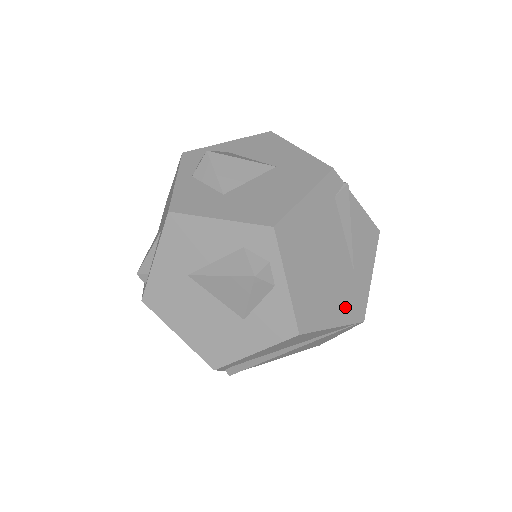
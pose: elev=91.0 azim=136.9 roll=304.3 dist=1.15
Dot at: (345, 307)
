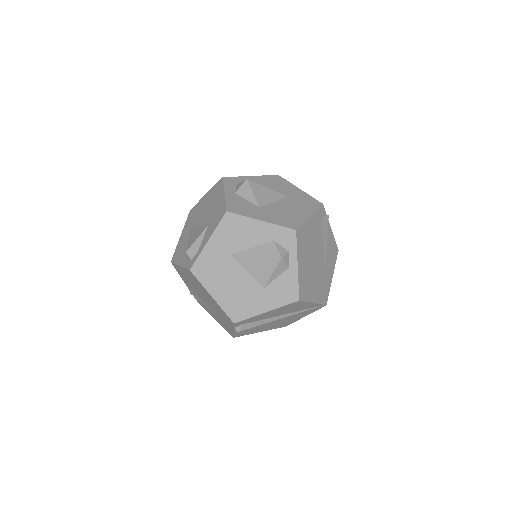
Dot at: (319, 292)
